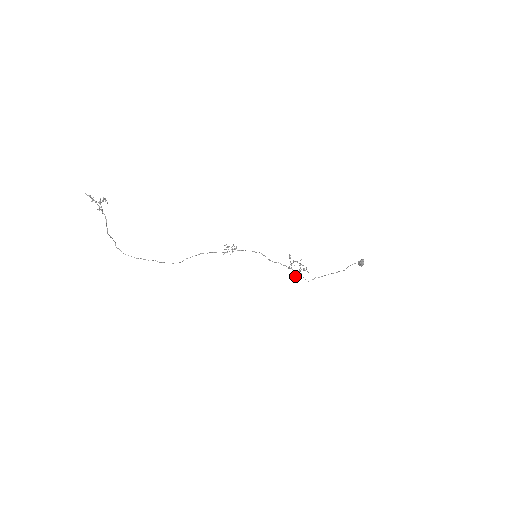
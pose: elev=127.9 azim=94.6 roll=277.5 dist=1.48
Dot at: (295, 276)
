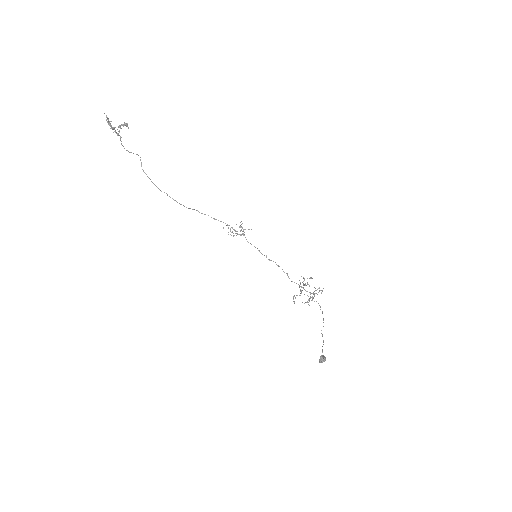
Dot at: (293, 297)
